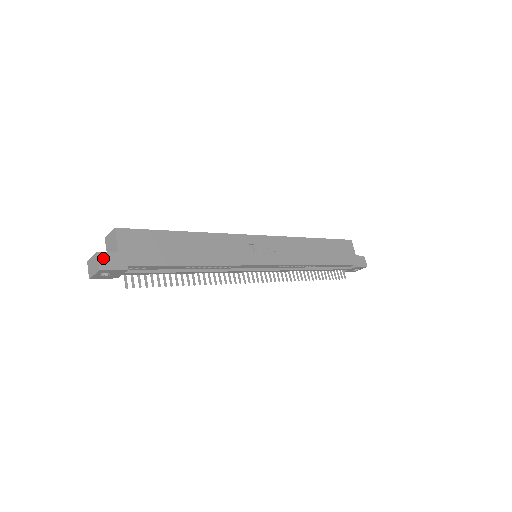
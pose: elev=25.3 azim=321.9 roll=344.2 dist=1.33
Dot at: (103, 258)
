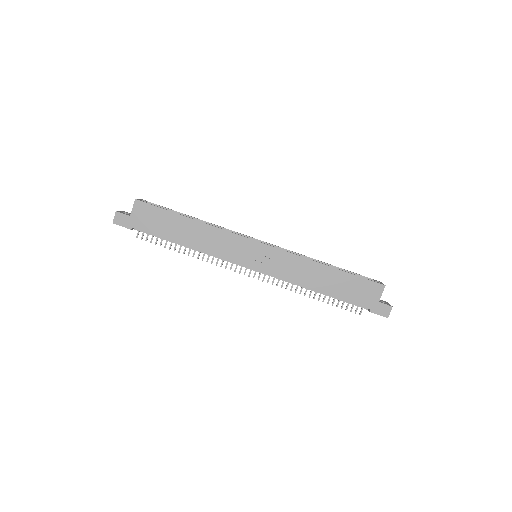
Dot at: (118, 216)
